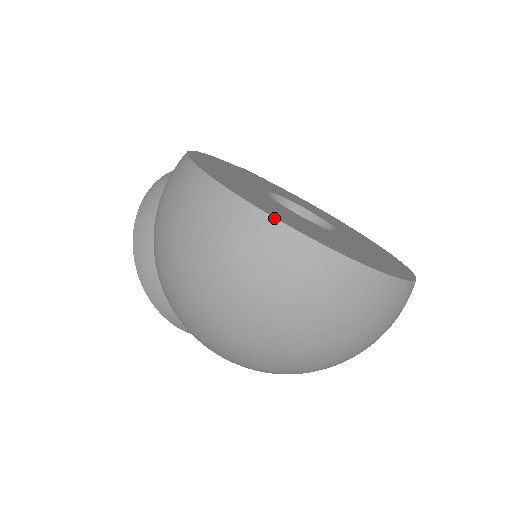
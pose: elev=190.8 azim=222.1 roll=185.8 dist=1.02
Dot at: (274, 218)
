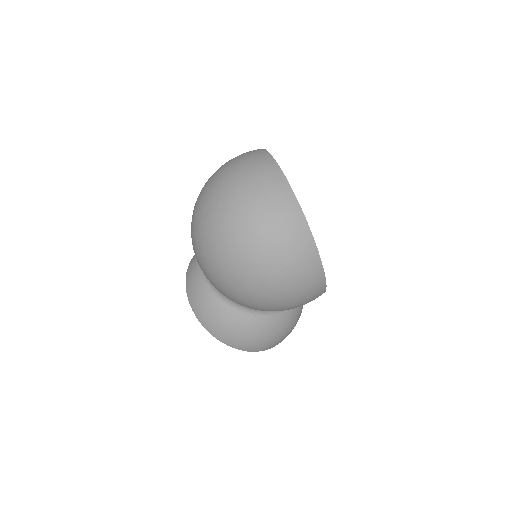
Dot at: (264, 149)
